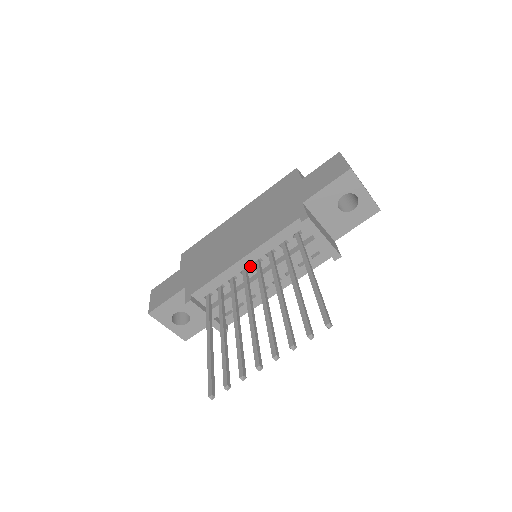
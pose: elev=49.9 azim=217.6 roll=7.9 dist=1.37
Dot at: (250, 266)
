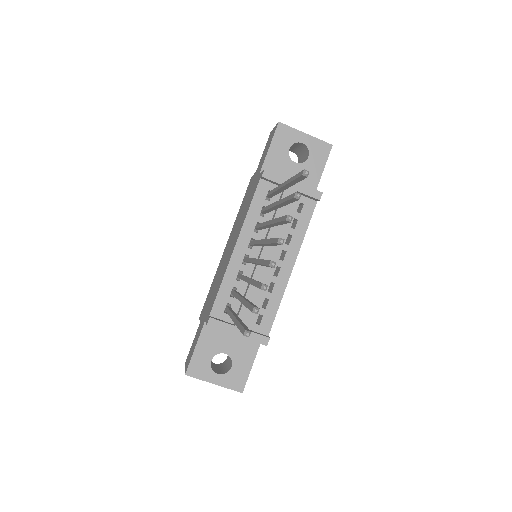
Dot at: (247, 252)
